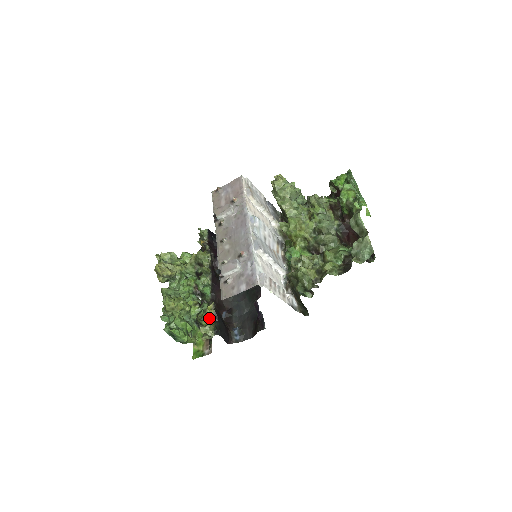
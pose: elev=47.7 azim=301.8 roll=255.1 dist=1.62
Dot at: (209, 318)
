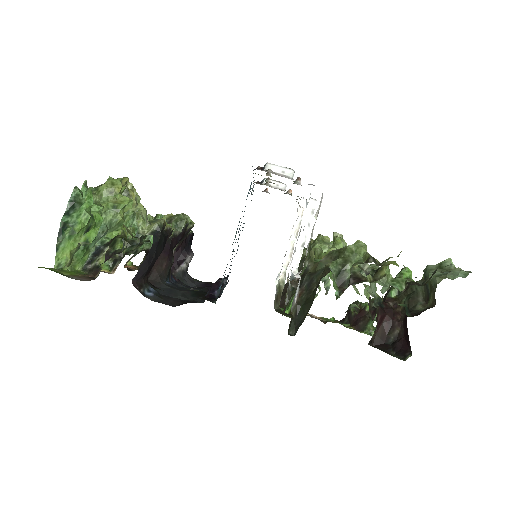
Dot at: occluded
